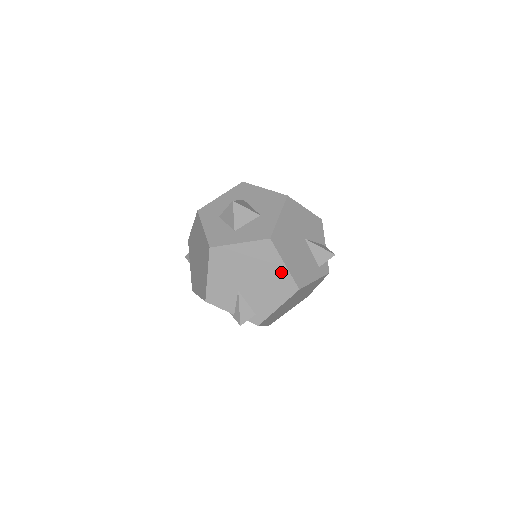
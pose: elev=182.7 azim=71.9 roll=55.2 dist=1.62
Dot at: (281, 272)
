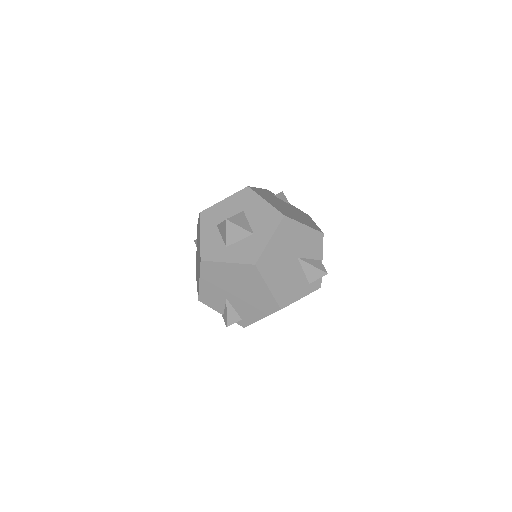
Dot at: (265, 293)
